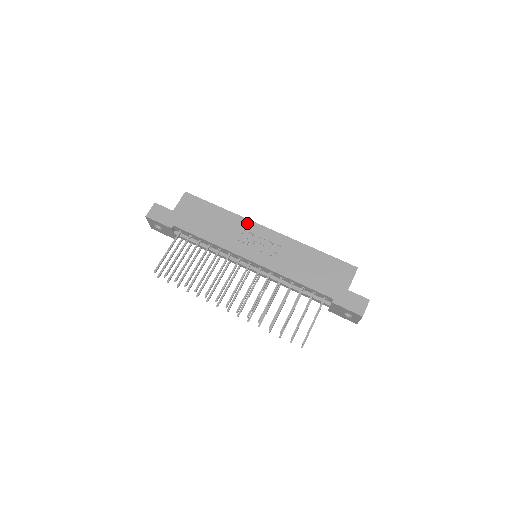
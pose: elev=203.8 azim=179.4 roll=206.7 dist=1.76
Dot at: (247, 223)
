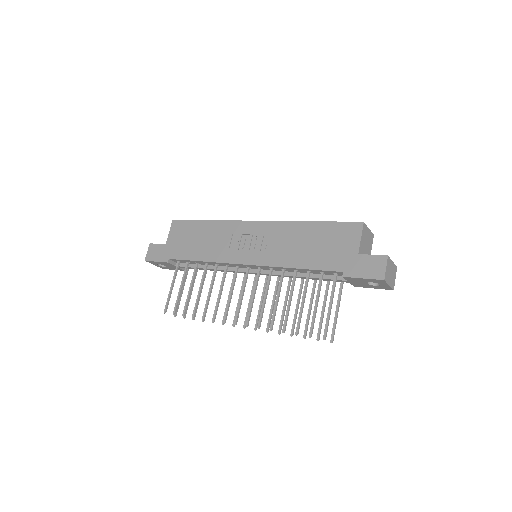
Dot at: (233, 225)
